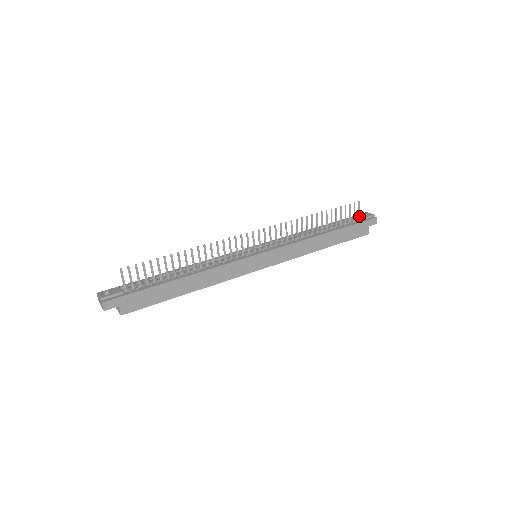
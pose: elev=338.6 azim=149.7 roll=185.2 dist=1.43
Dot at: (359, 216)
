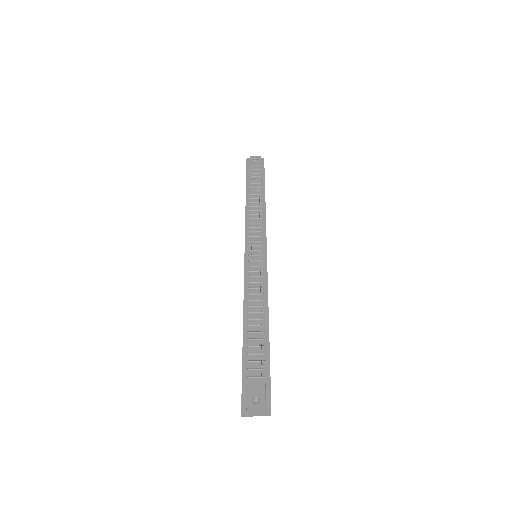
Dot at: occluded
